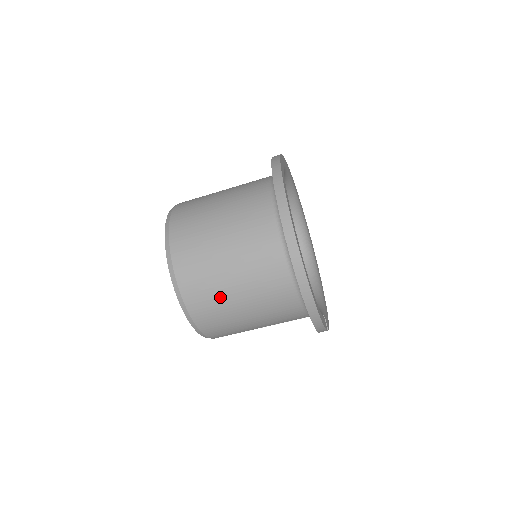
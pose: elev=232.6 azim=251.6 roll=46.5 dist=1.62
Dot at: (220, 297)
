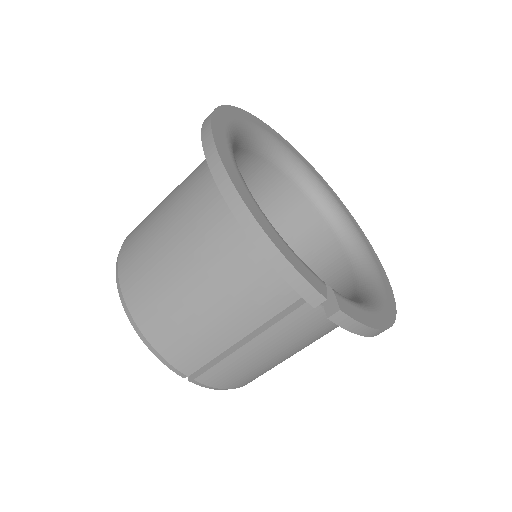
Dot at: (155, 266)
